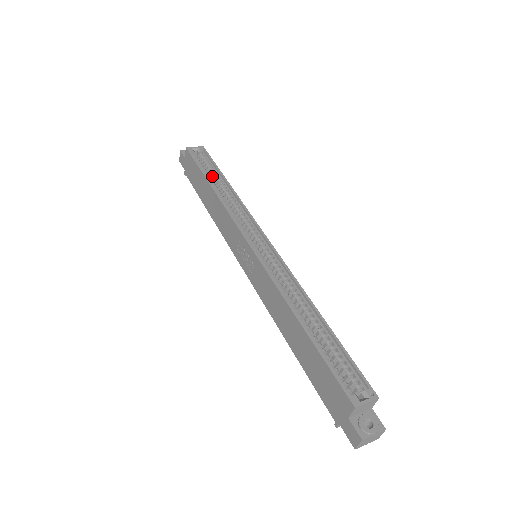
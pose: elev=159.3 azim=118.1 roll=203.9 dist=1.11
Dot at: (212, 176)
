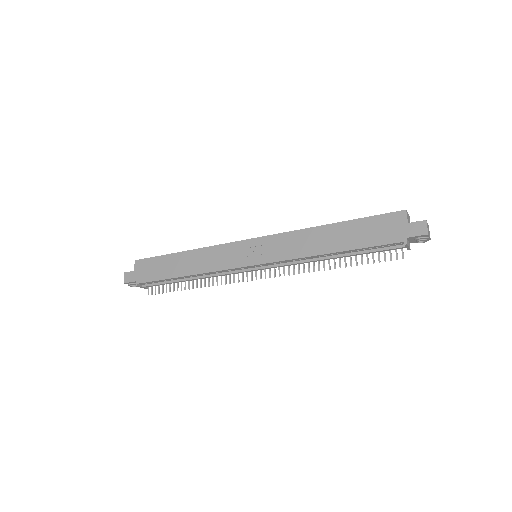
Dot at: occluded
